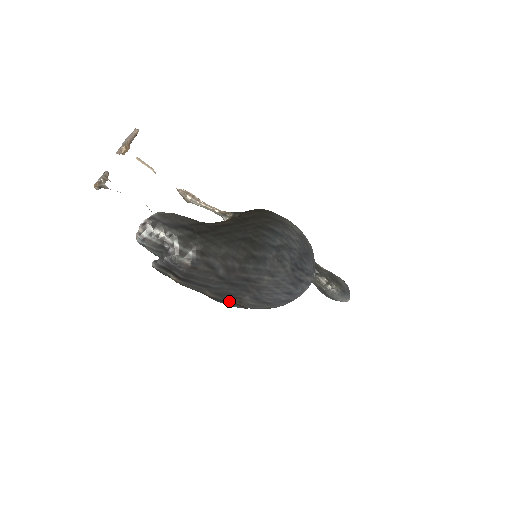
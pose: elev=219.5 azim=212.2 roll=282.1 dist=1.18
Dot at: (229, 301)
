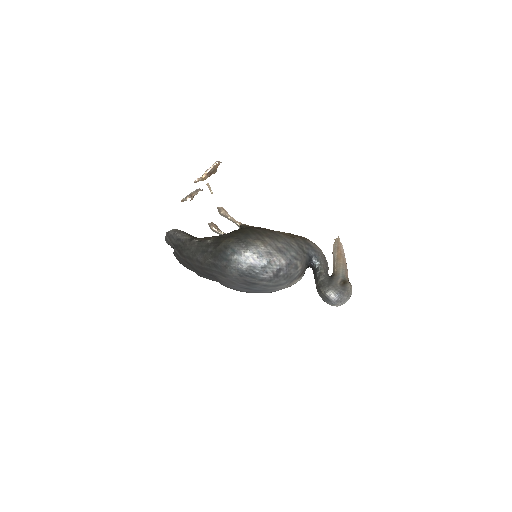
Dot at: occluded
